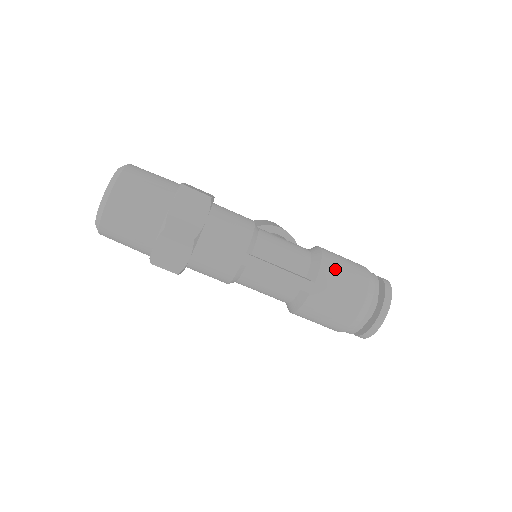
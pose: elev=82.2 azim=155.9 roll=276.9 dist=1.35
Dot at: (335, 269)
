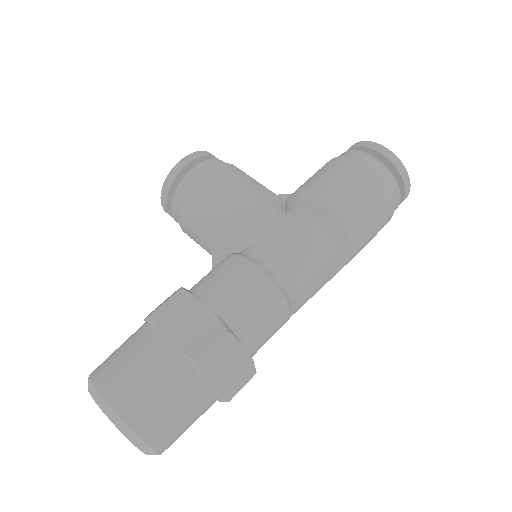
Dot at: (360, 220)
